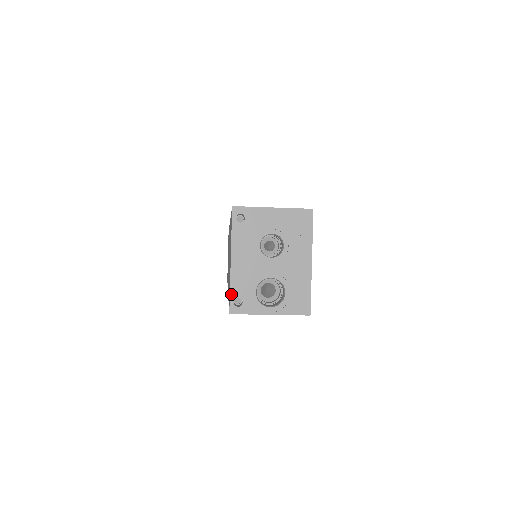
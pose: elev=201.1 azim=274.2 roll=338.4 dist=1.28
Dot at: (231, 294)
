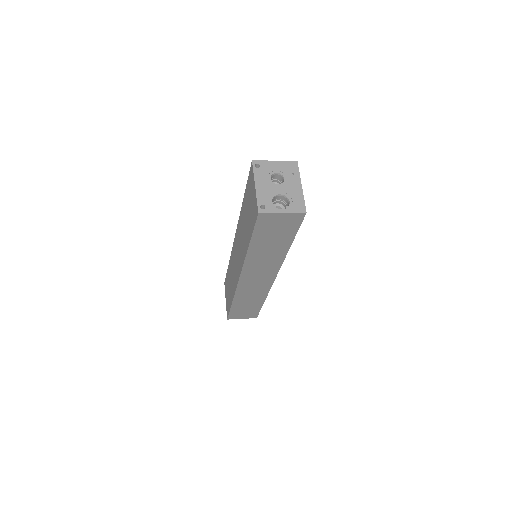
Dot at: (258, 203)
